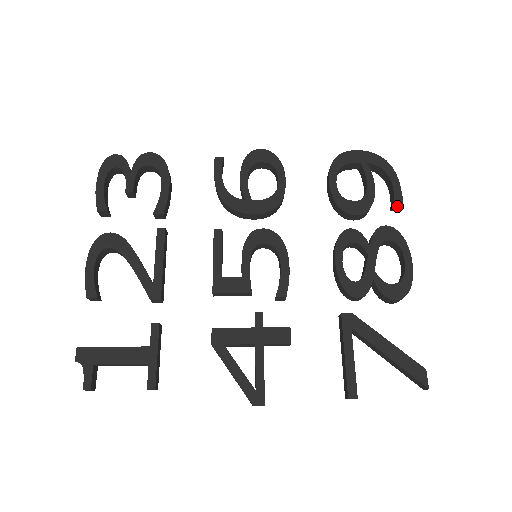
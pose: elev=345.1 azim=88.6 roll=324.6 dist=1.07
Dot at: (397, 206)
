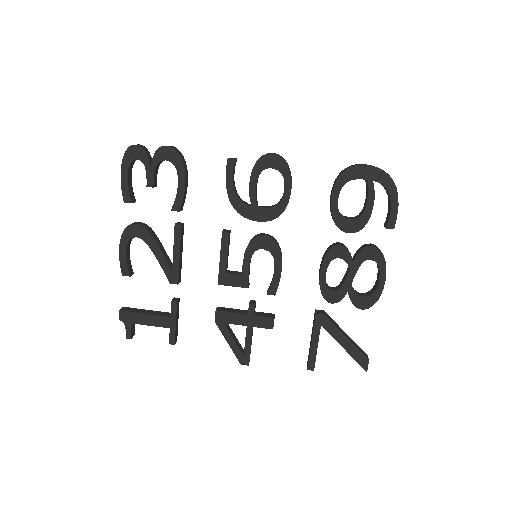
Dot at: (389, 228)
